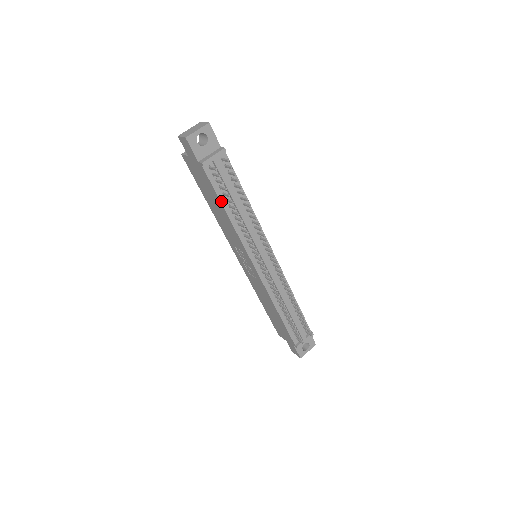
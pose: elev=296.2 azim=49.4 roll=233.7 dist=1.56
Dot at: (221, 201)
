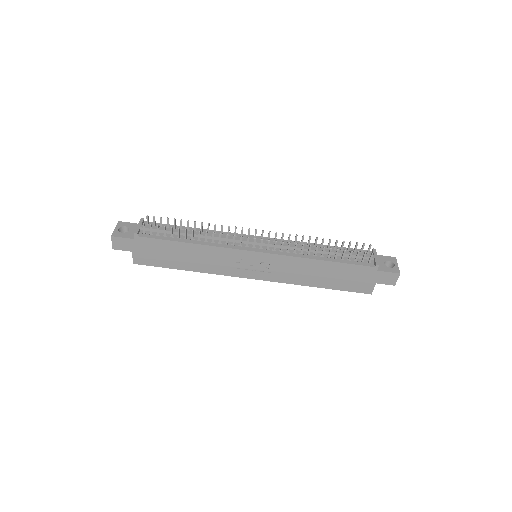
Dot at: (176, 241)
